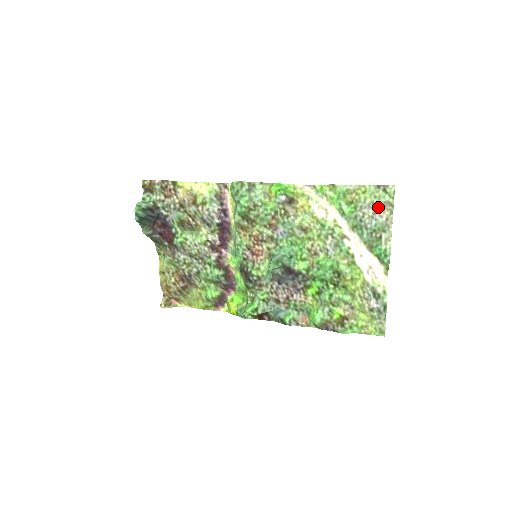
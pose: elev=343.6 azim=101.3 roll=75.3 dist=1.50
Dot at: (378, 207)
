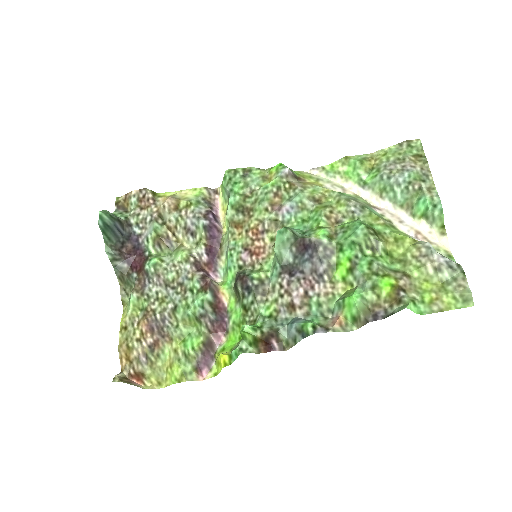
Dot at: (406, 160)
